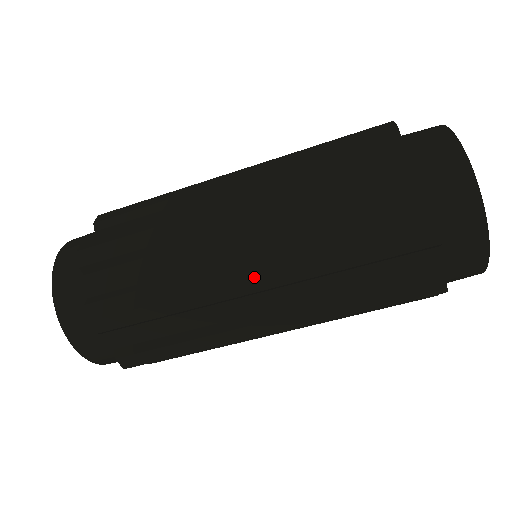
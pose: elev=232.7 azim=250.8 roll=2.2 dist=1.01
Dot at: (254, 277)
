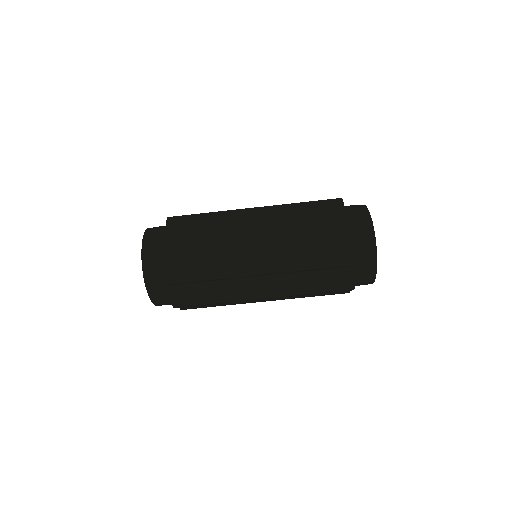
Dot at: (258, 227)
